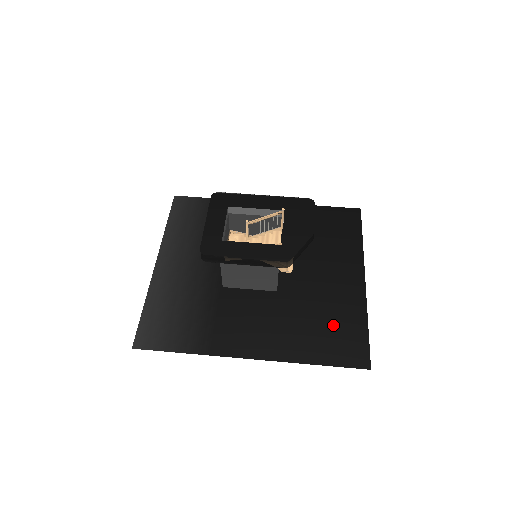
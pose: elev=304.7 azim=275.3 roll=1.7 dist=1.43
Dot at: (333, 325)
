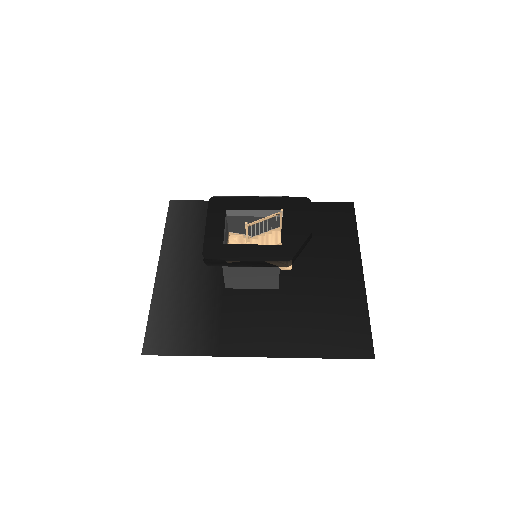
Dot at: (335, 318)
